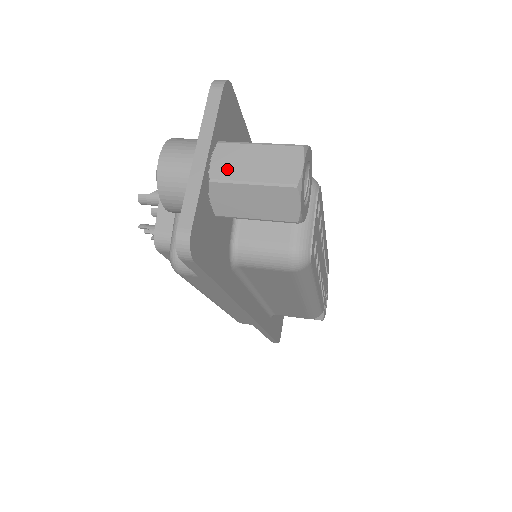
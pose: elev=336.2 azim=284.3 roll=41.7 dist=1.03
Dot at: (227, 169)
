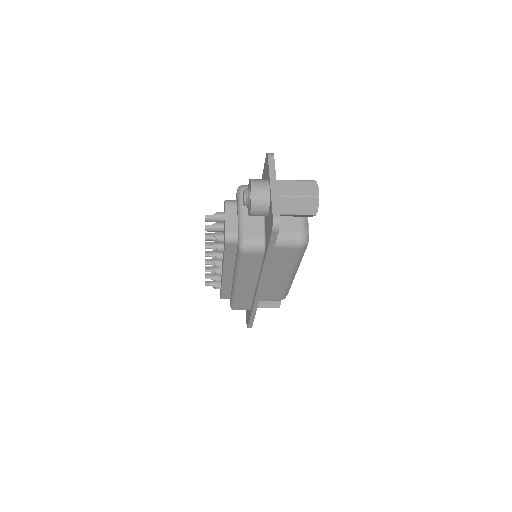
Dot at: (285, 191)
